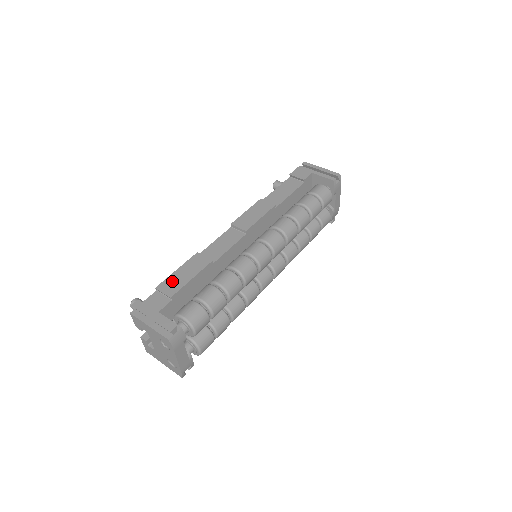
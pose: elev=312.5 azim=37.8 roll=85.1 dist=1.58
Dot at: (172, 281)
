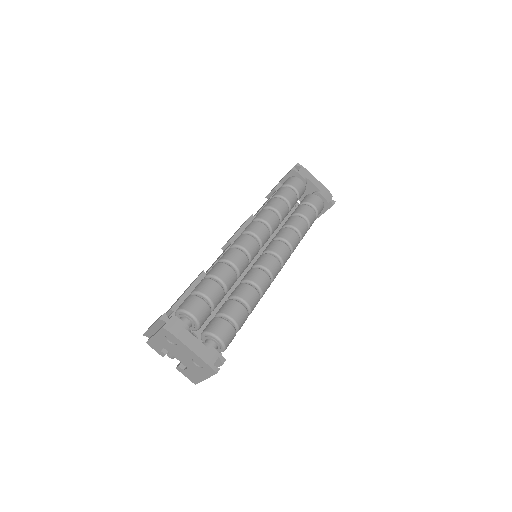
Dot at: (174, 303)
